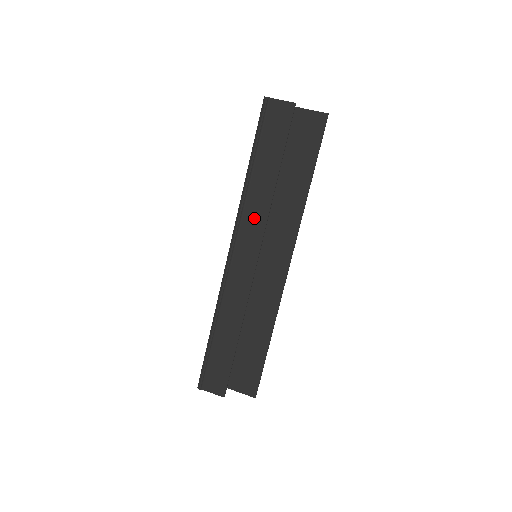
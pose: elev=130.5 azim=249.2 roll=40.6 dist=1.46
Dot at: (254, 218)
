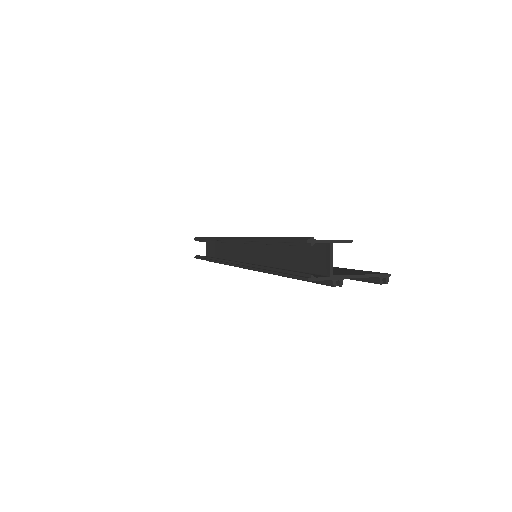
Dot at: occluded
